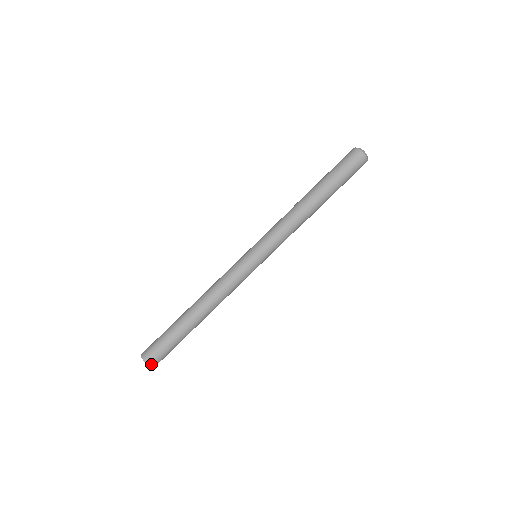
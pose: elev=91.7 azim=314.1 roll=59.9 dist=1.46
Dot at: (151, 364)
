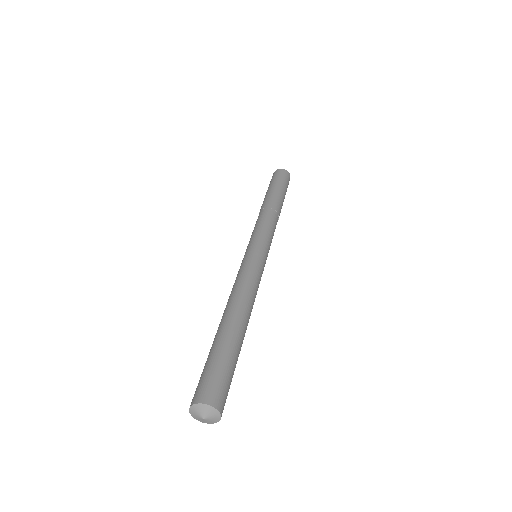
Dot at: (208, 401)
